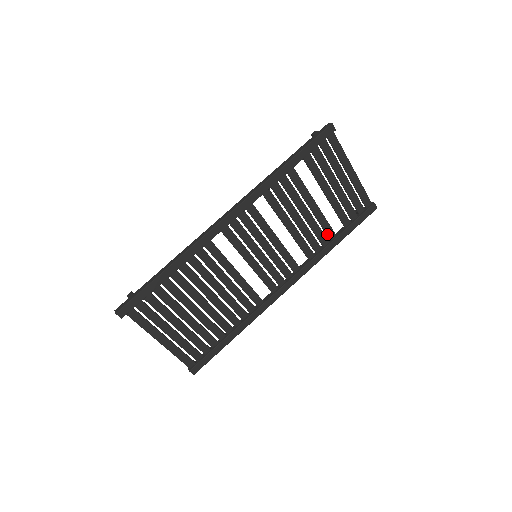
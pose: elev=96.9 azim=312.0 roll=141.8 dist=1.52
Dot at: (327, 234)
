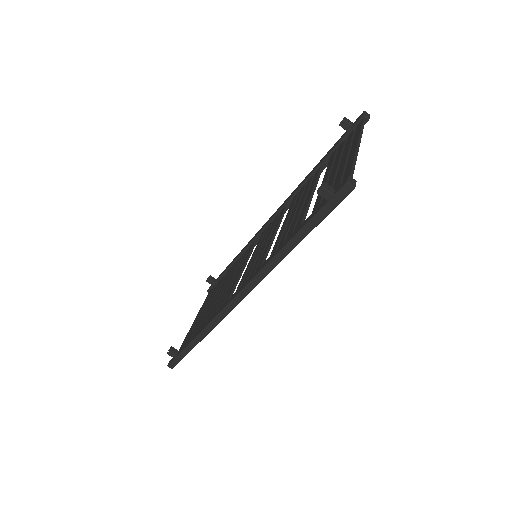
Dot at: occluded
